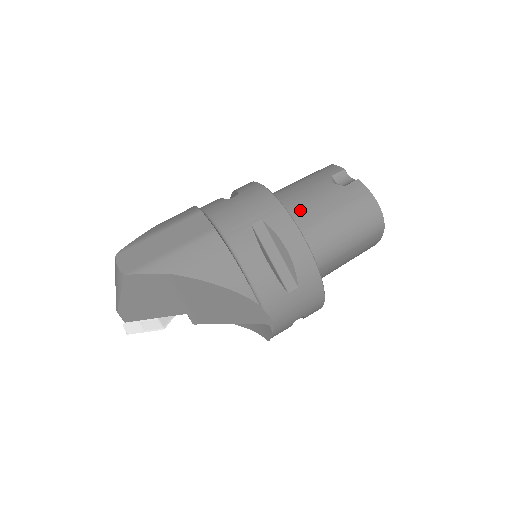
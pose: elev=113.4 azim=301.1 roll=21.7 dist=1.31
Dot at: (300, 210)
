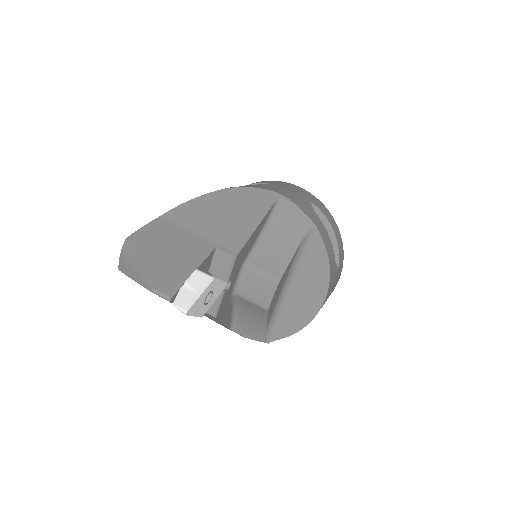
Dot at: occluded
